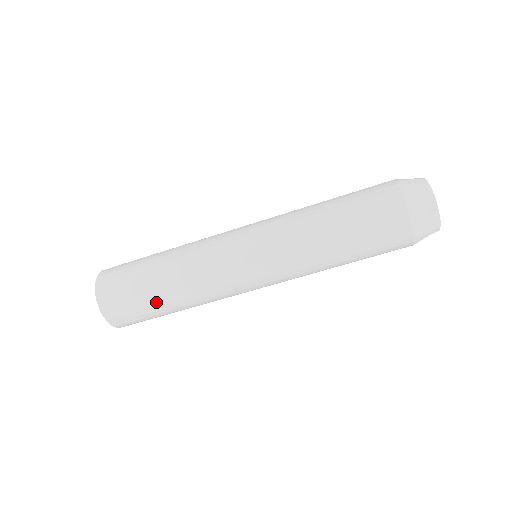
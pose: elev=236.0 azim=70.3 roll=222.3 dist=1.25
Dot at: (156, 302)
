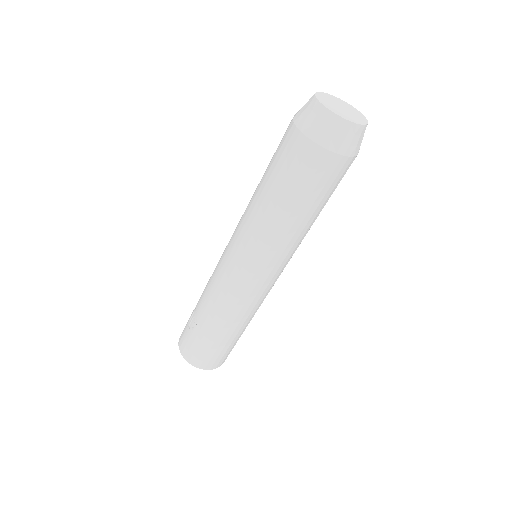
Dot at: (239, 337)
